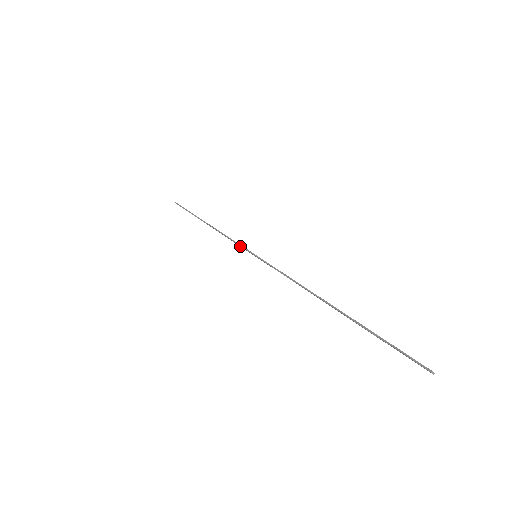
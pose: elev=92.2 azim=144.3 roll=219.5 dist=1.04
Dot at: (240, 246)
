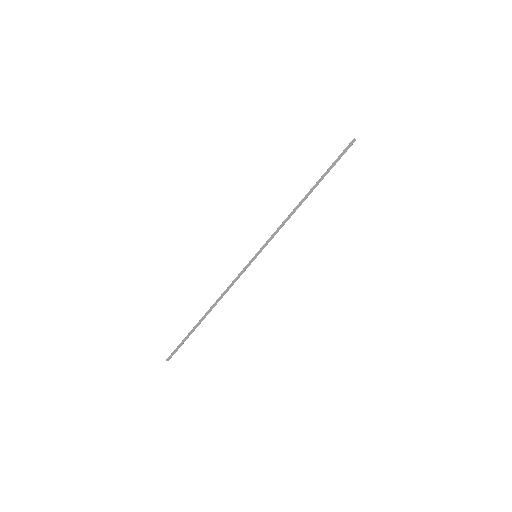
Dot at: (242, 272)
